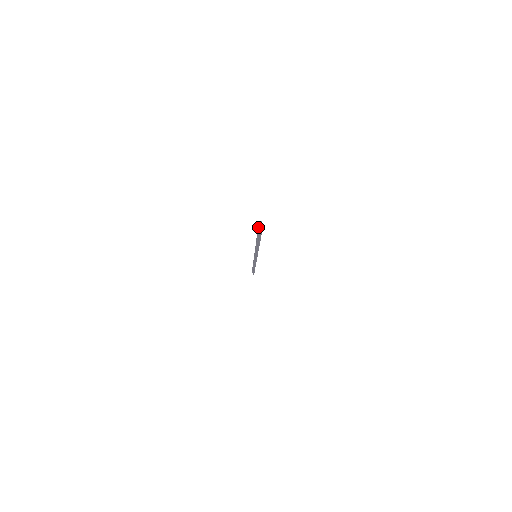
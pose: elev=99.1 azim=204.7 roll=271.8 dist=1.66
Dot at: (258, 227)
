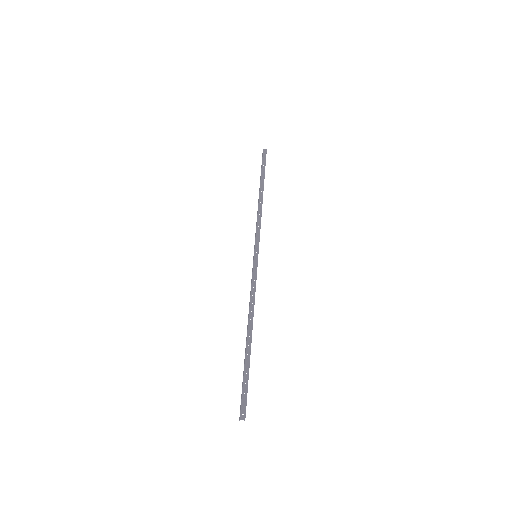
Dot at: (241, 397)
